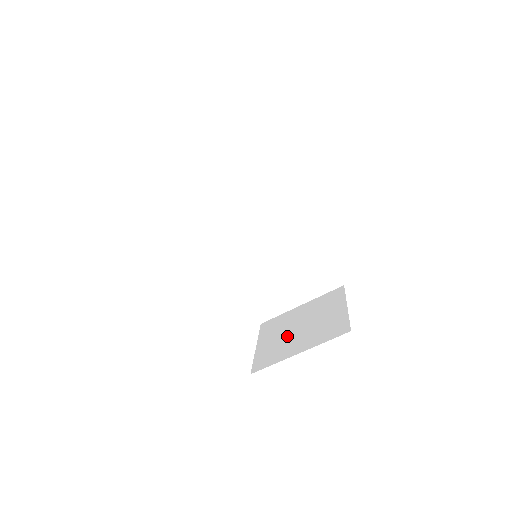
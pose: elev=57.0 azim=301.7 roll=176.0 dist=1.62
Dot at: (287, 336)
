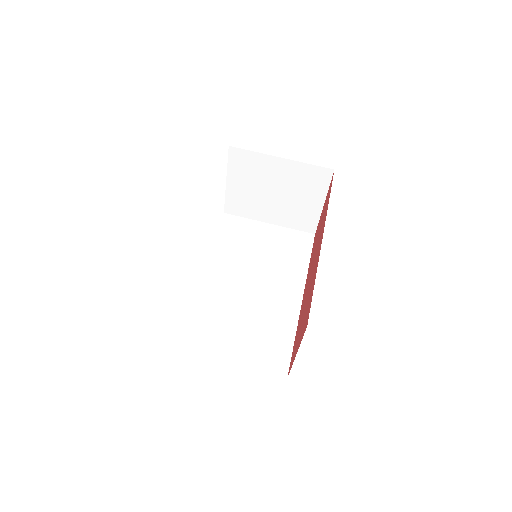
Dot at: occluded
